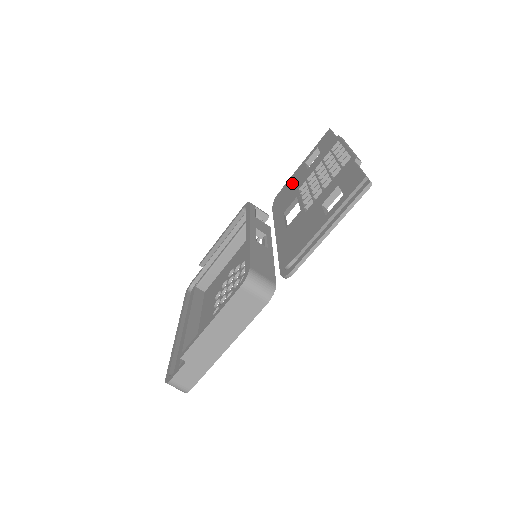
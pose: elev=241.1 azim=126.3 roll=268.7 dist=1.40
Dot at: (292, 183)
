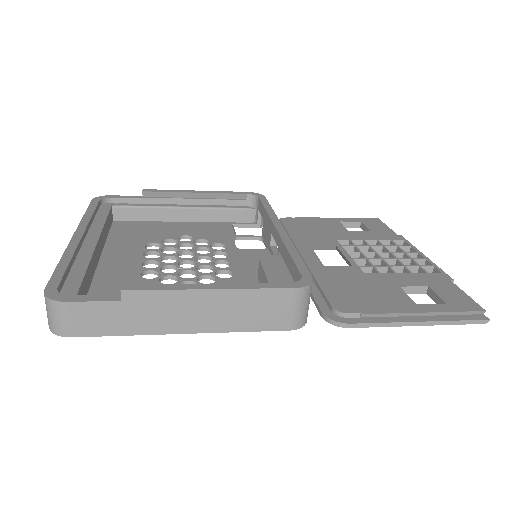
Dot at: (320, 225)
